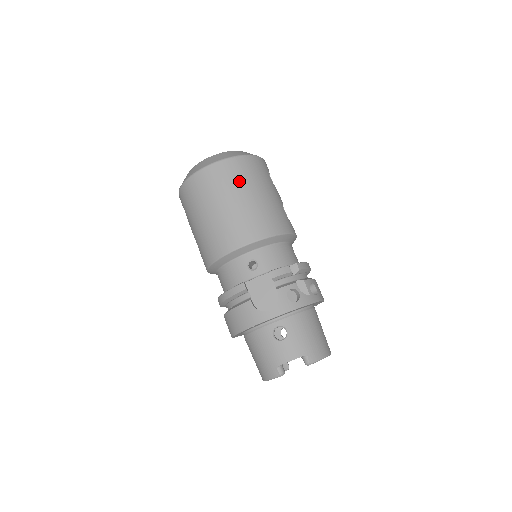
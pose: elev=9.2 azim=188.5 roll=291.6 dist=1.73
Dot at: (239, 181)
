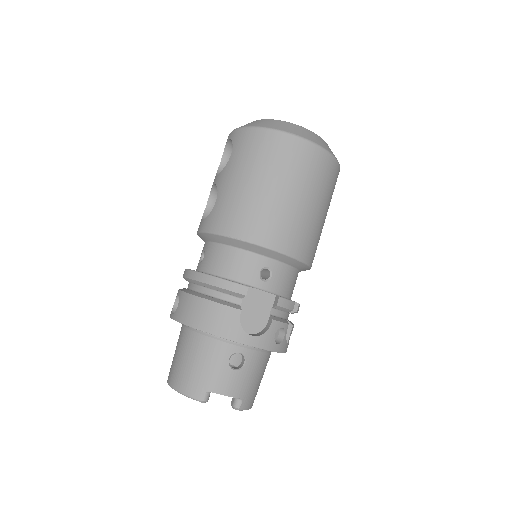
Dot at: (319, 183)
